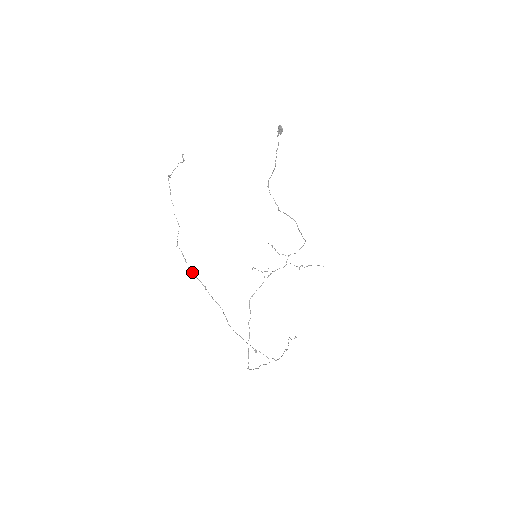
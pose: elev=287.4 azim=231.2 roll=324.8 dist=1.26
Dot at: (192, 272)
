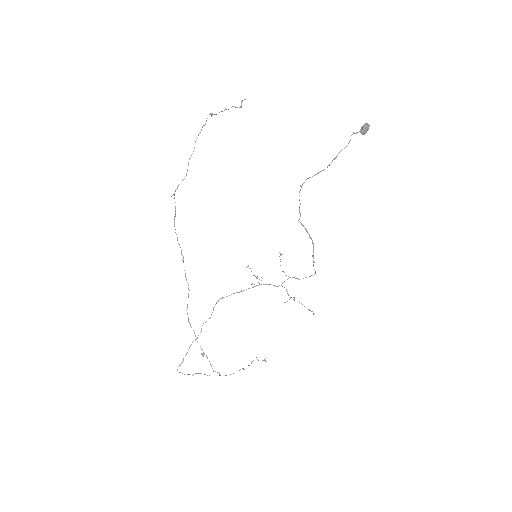
Dot at: occluded
